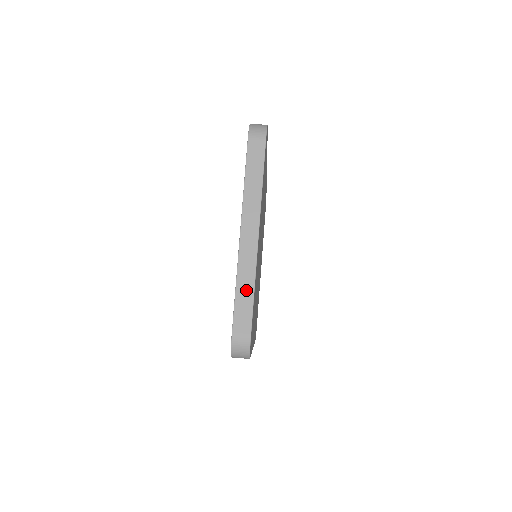
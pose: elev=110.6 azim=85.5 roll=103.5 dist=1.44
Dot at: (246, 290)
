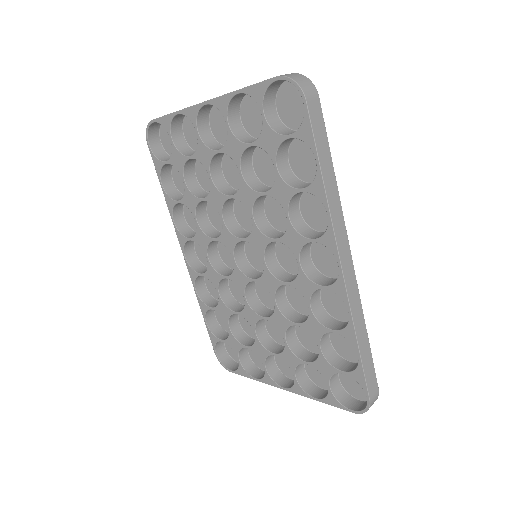
Dot at: occluded
